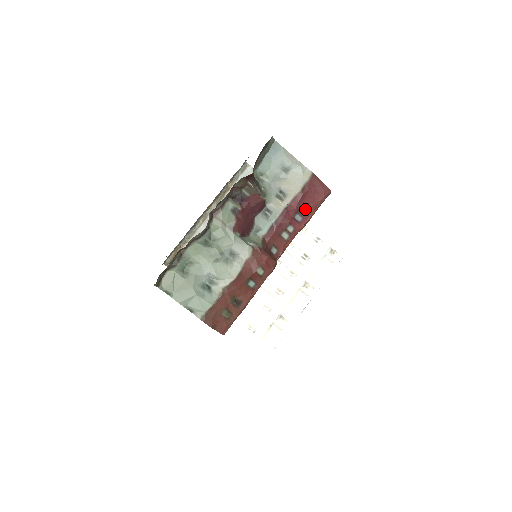
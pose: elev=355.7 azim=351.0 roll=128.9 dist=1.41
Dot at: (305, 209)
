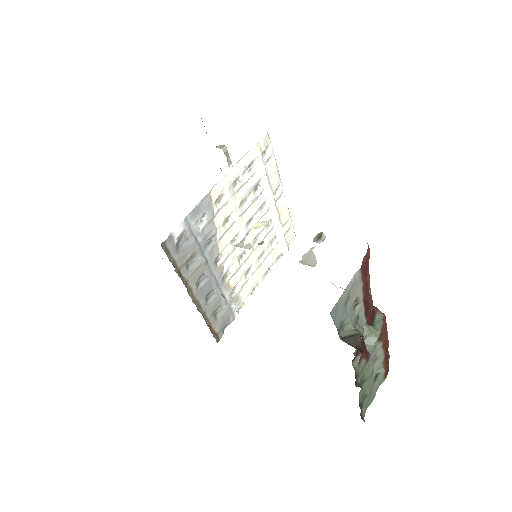
Dot at: (367, 276)
